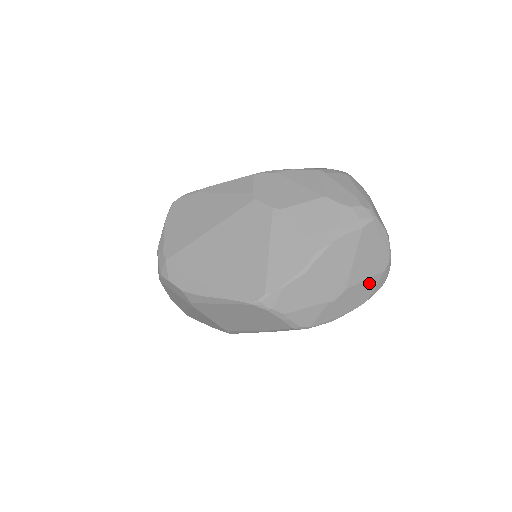
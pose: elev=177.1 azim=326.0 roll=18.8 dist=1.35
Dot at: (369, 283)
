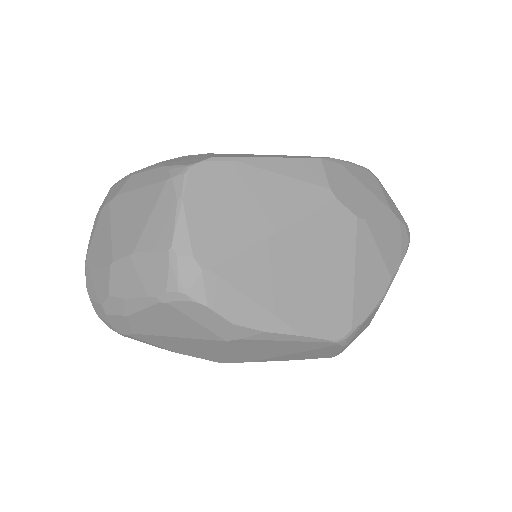
Dot at: occluded
